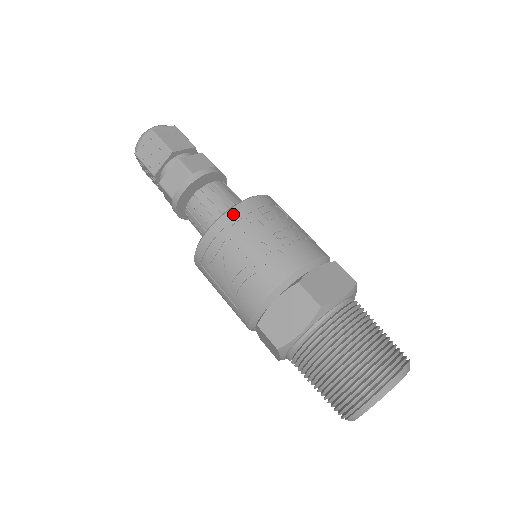
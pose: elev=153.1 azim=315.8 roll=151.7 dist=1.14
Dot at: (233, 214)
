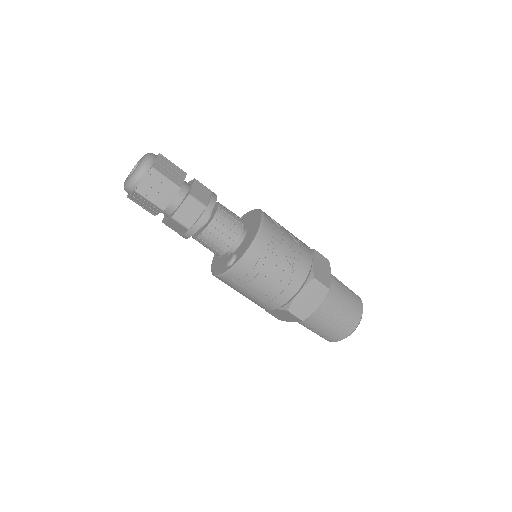
Dot at: (261, 240)
